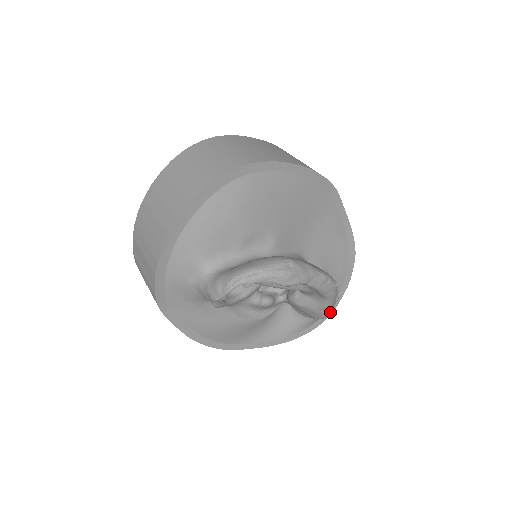
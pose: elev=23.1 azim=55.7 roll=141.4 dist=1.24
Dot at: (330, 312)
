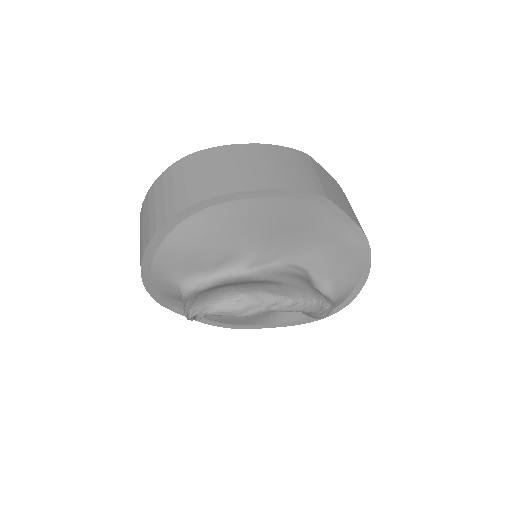
Dot at: (327, 315)
